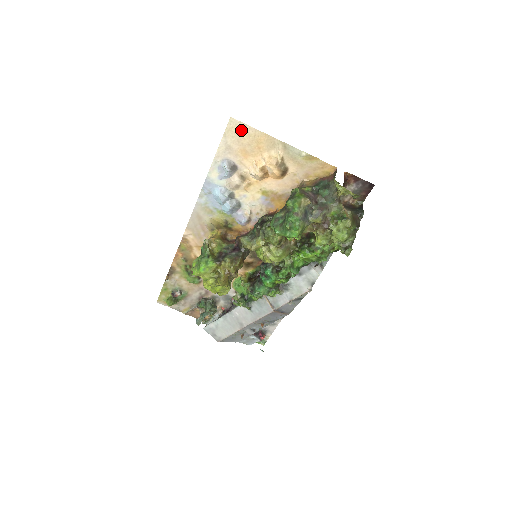
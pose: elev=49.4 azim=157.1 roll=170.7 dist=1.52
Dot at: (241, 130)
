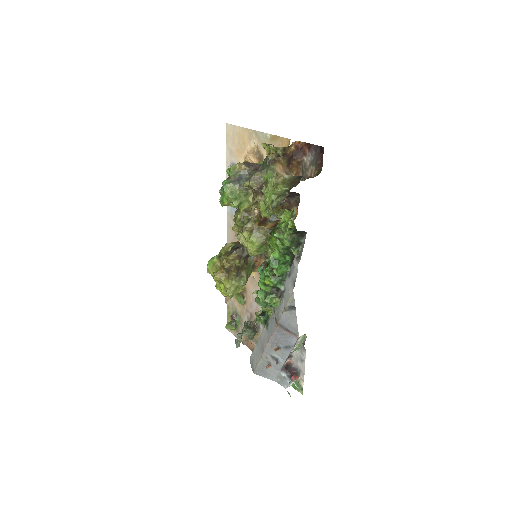
Dot at: (233, 132)
